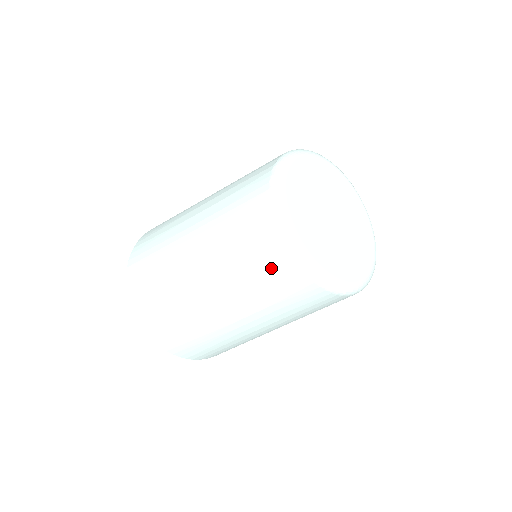
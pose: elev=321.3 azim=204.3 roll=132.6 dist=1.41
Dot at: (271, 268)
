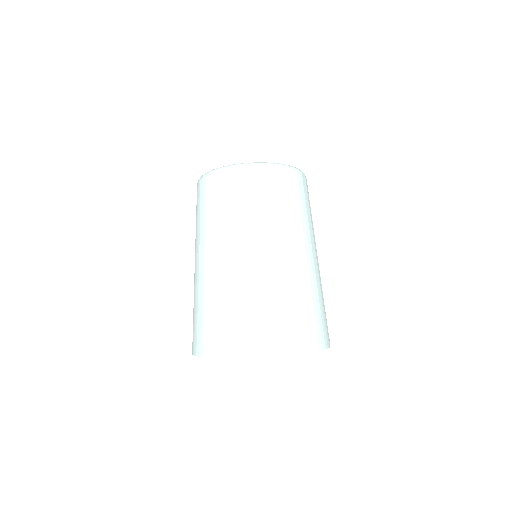
Dot at: (215, 193)
